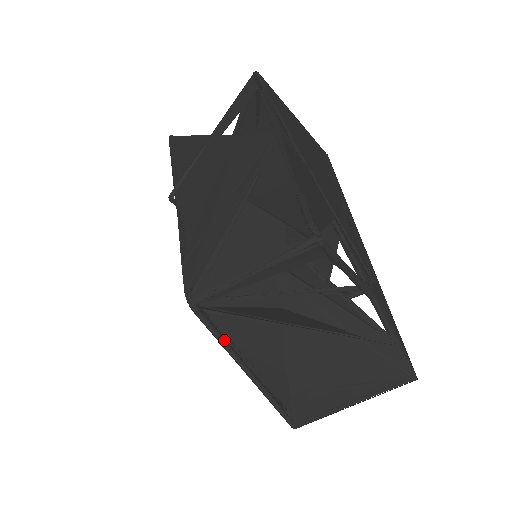
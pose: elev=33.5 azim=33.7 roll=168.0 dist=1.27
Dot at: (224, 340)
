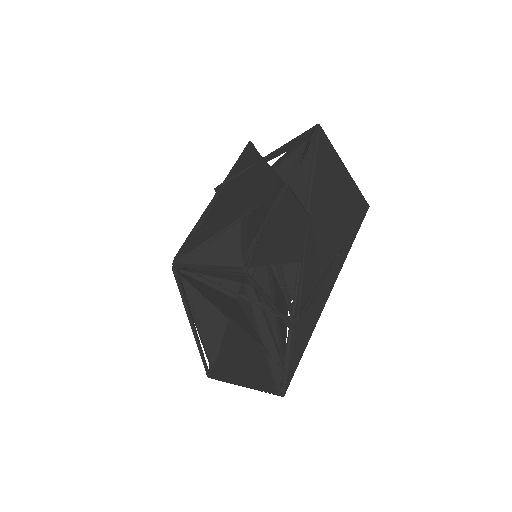
Dot at: (184, 298)
